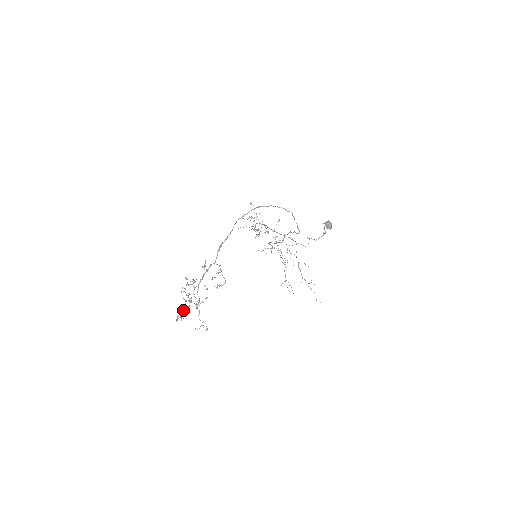
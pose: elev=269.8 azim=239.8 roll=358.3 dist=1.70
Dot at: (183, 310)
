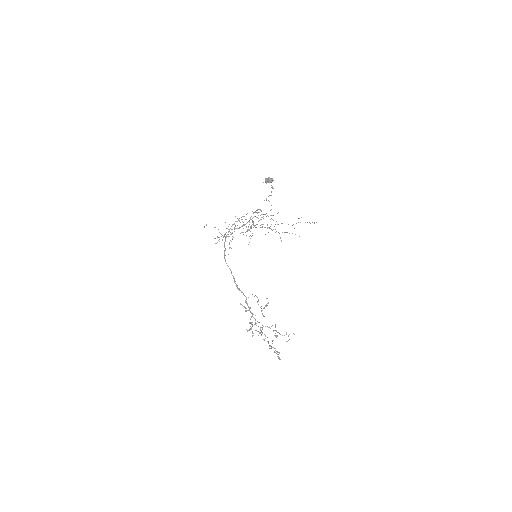
Dot at: occluded
